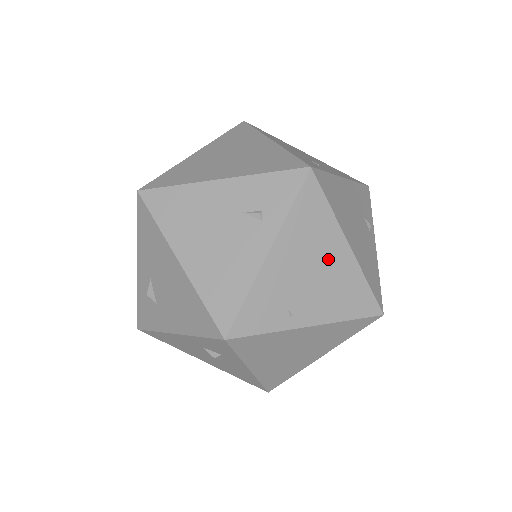
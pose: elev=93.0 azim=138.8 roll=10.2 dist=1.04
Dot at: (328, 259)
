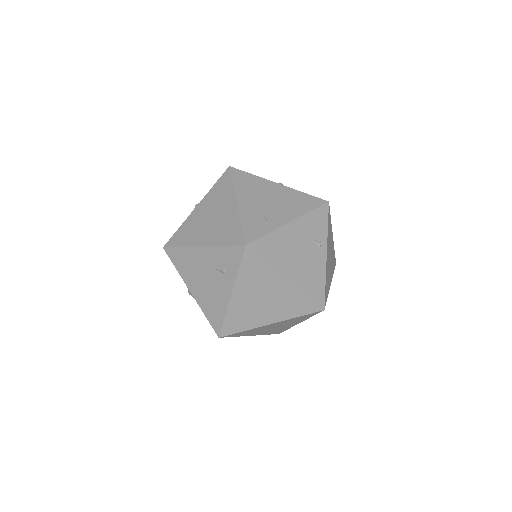
Dot at: (273, 289)
